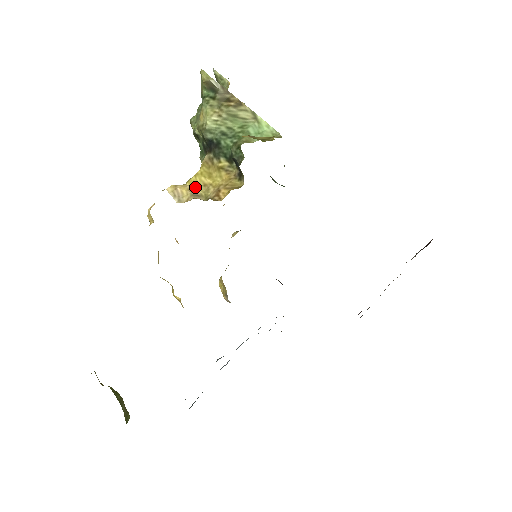
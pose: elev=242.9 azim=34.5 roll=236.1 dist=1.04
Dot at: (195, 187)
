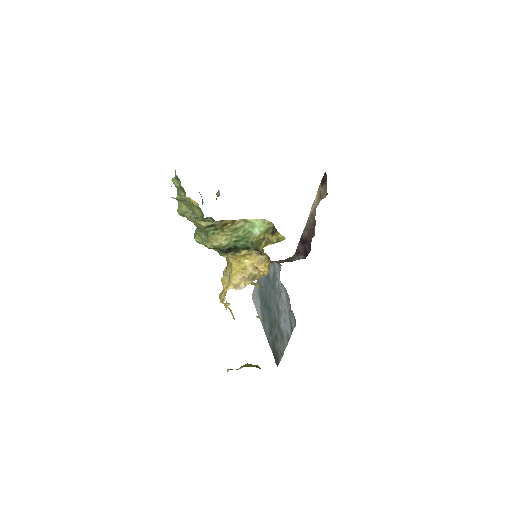
Dot at: (241, 275)
